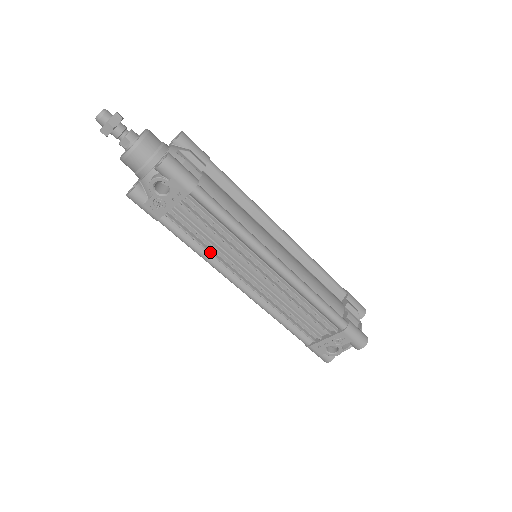
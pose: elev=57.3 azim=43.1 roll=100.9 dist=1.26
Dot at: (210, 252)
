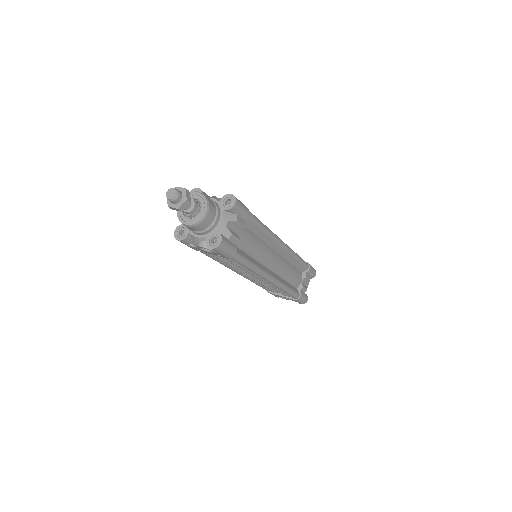
Dot at: (225, 264)
